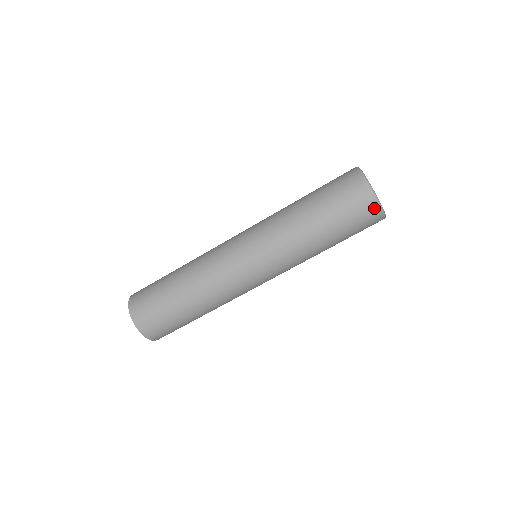
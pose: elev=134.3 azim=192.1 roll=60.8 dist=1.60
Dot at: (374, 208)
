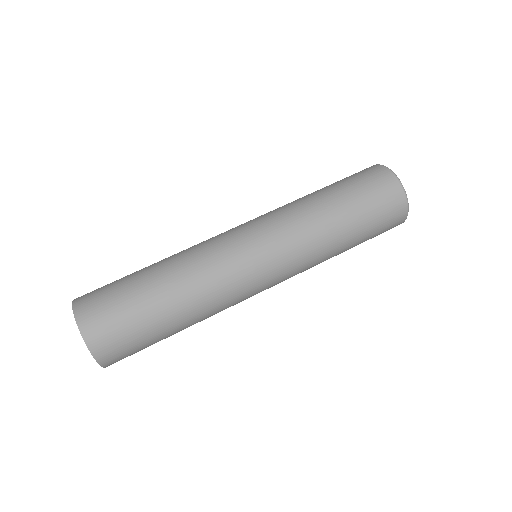
Dot at: (403, 215)
